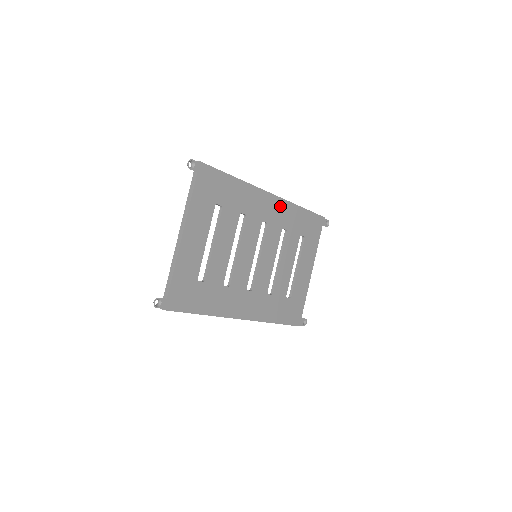
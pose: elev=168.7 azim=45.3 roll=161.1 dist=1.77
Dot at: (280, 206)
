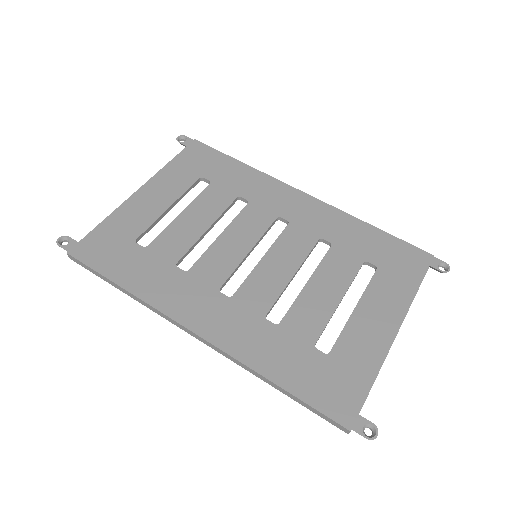
Dot at: (320, 211)
